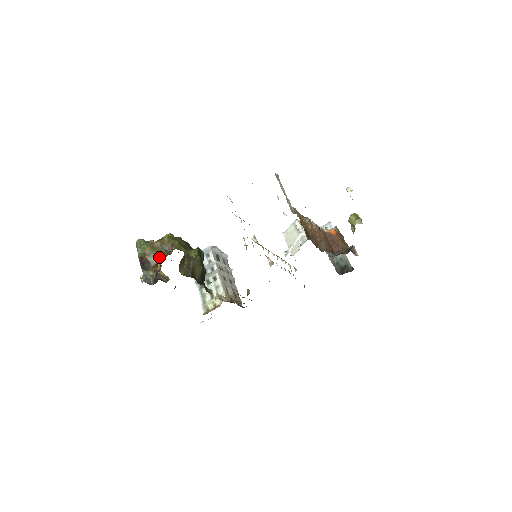
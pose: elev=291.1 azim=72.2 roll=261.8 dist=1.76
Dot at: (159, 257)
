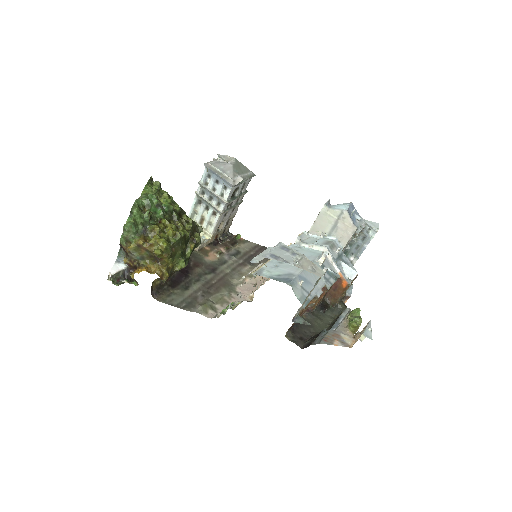
Dot at: (140, 259)
